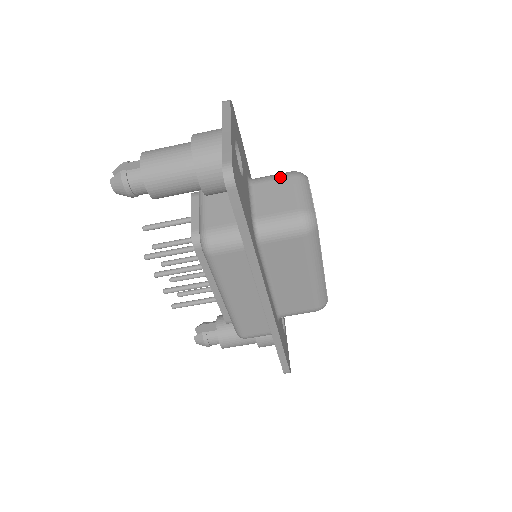
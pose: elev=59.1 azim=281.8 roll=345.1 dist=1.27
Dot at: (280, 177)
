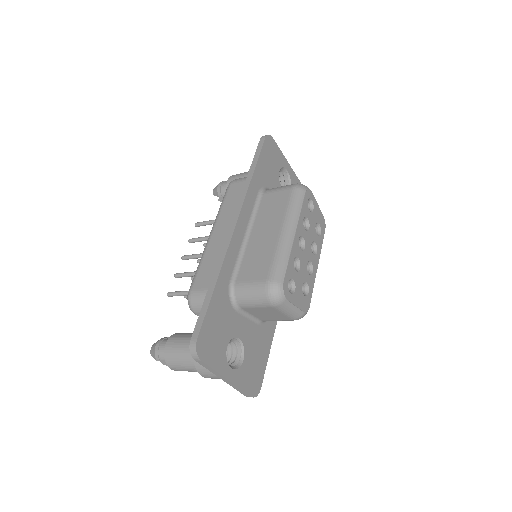
Dot at: (262, 307)
